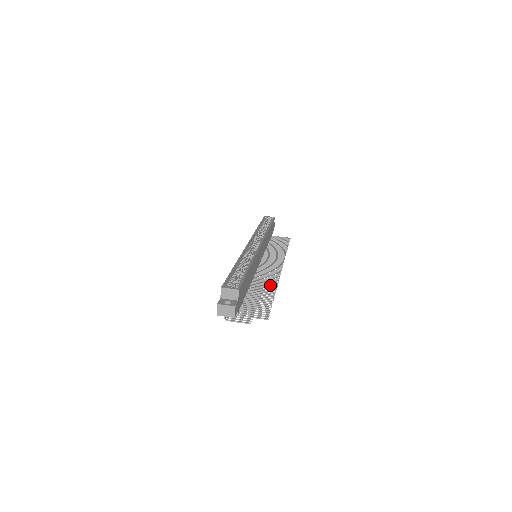
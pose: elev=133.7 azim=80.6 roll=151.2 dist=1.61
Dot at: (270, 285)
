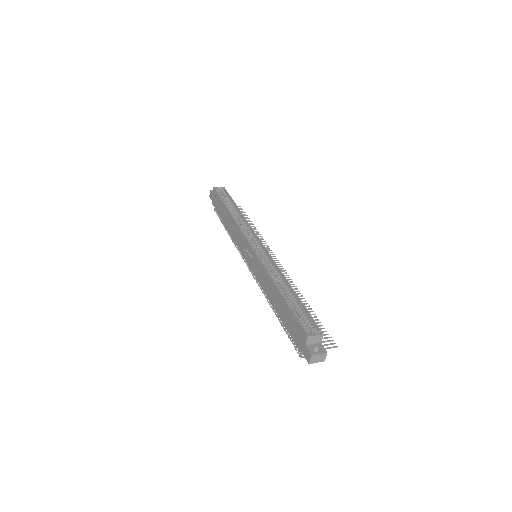
Dot at: occluded
